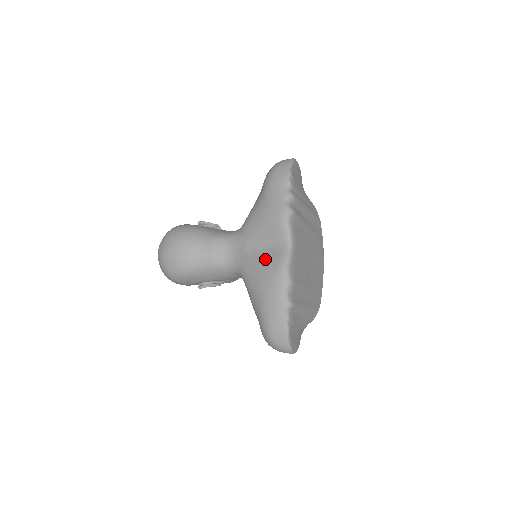
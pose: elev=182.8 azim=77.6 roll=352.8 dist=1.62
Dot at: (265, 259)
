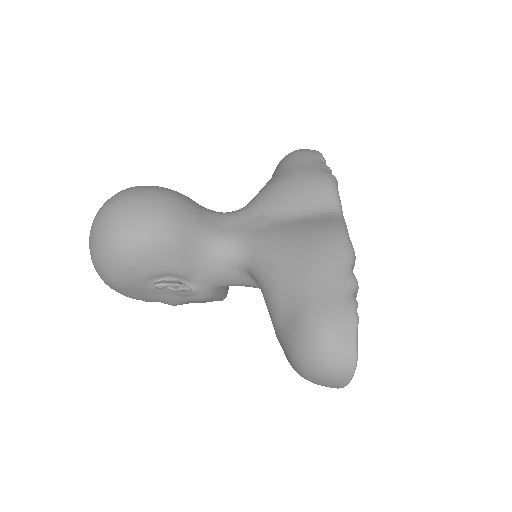
Dot at: (305, 225)
